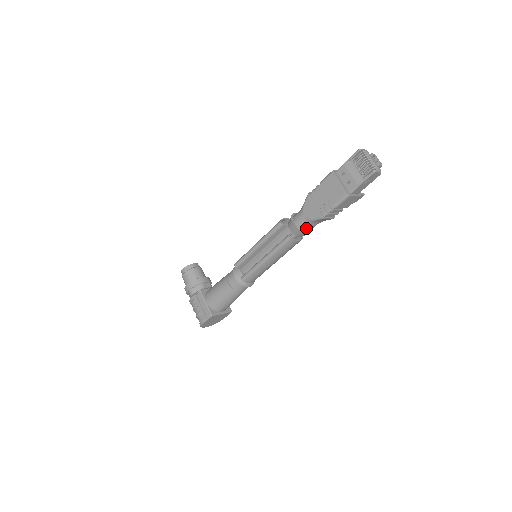
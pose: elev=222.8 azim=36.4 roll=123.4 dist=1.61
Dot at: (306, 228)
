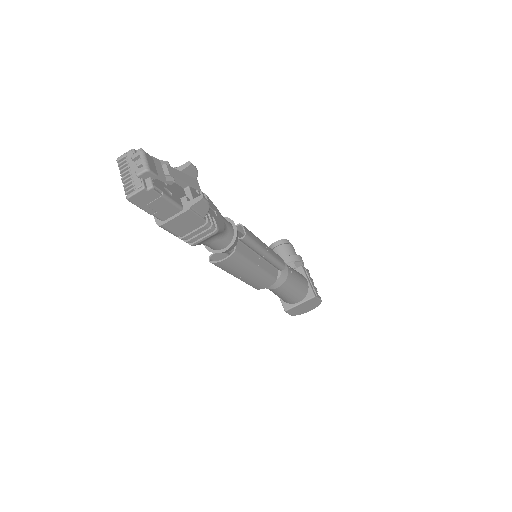
Dot at: (213, 247)
